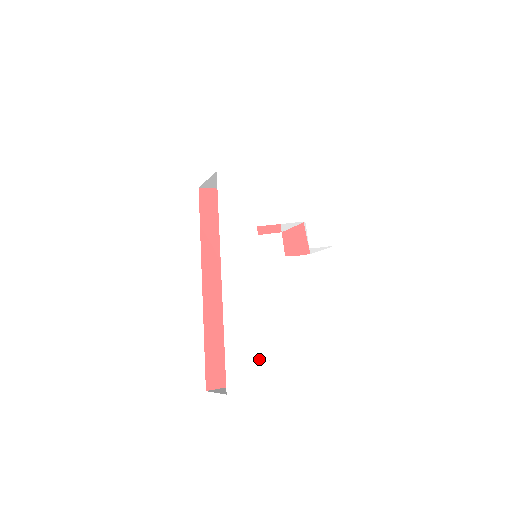
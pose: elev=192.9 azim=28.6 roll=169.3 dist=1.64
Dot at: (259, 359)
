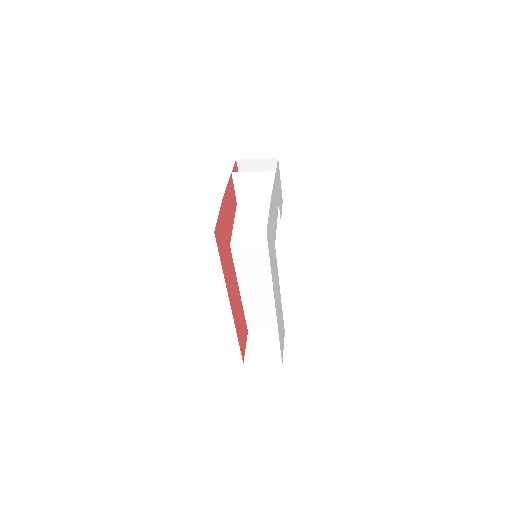
Dot at: occluded
